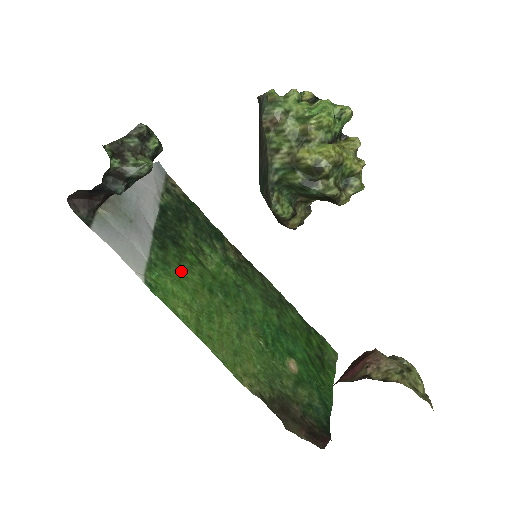
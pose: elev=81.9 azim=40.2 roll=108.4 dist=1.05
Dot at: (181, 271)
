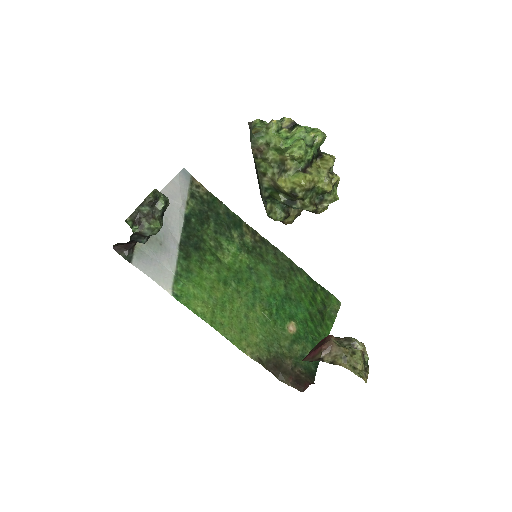
Dot at: (201, 274)
